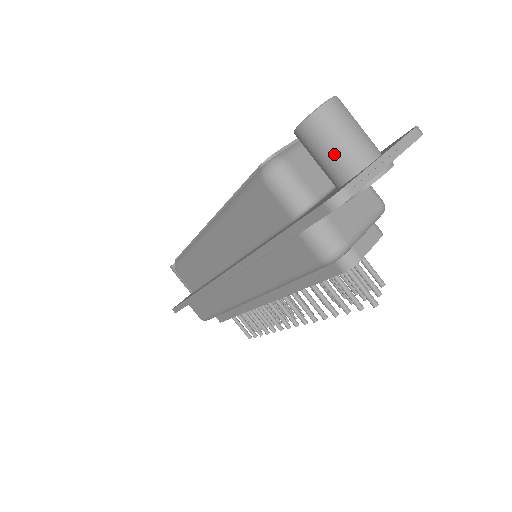
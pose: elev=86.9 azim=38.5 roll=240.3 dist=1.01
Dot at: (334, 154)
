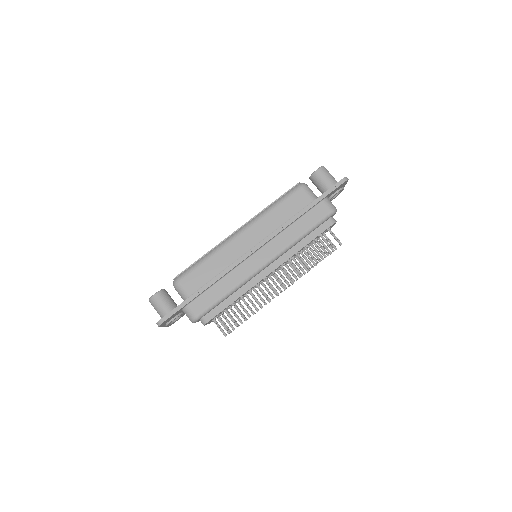
Dot at: (331, 178)
